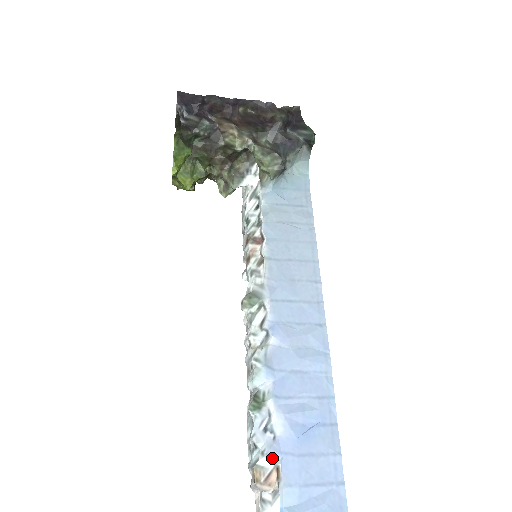
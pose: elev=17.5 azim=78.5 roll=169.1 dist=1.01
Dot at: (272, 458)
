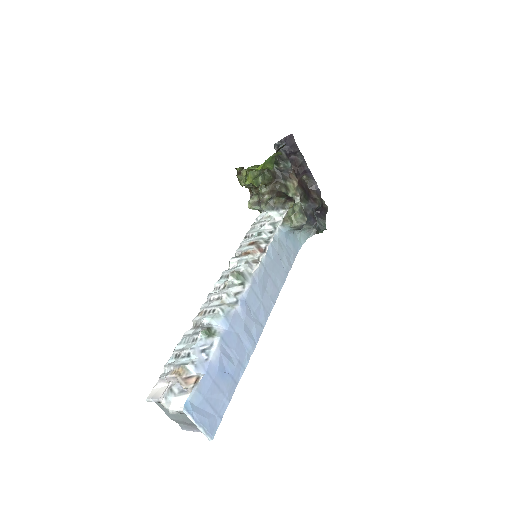
Dot at: (198, 369)
